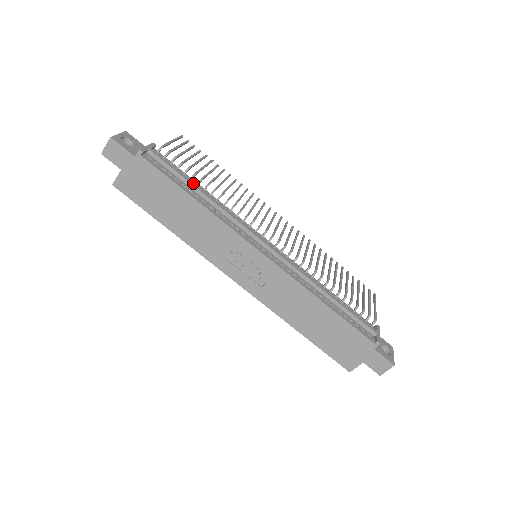
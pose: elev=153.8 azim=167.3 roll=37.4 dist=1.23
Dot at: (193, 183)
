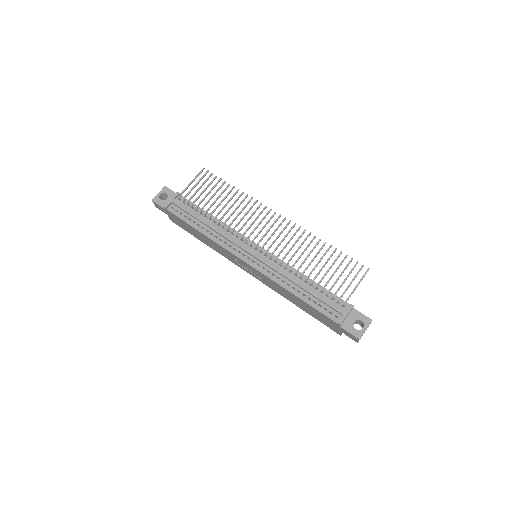
Dot at: (200, 218)
